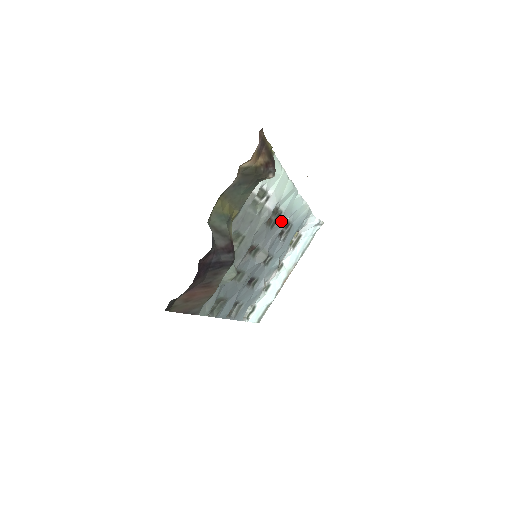
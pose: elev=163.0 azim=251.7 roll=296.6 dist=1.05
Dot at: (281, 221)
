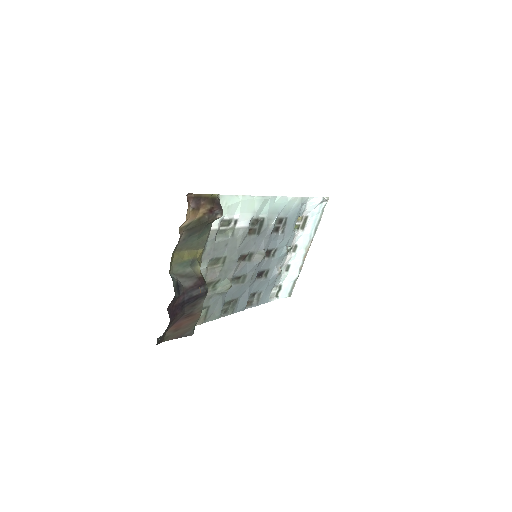
Dot at: (268, 224)
